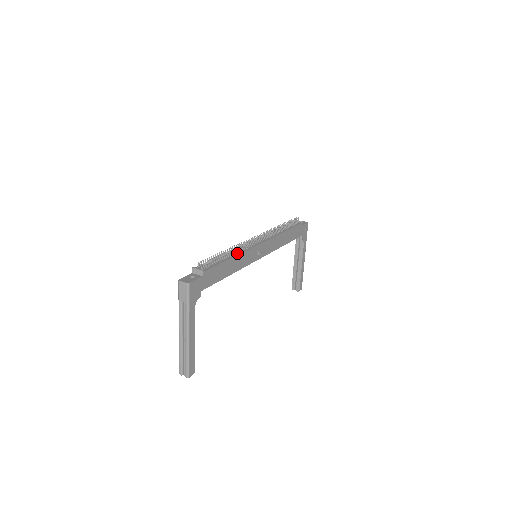
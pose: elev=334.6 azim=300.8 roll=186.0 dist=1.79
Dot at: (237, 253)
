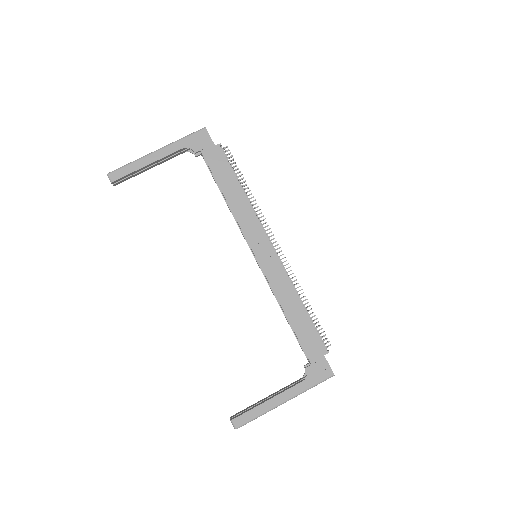
Dot at: (250, 203)
